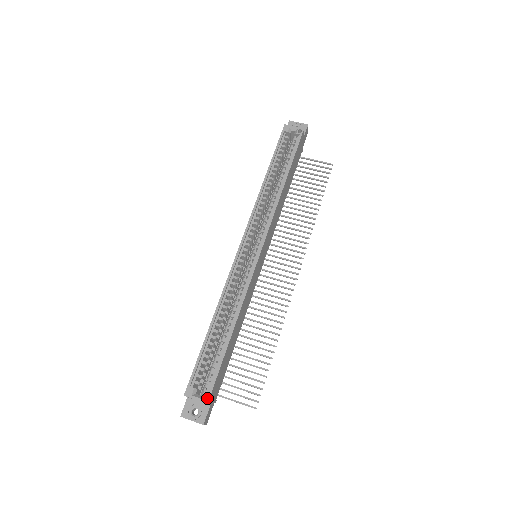
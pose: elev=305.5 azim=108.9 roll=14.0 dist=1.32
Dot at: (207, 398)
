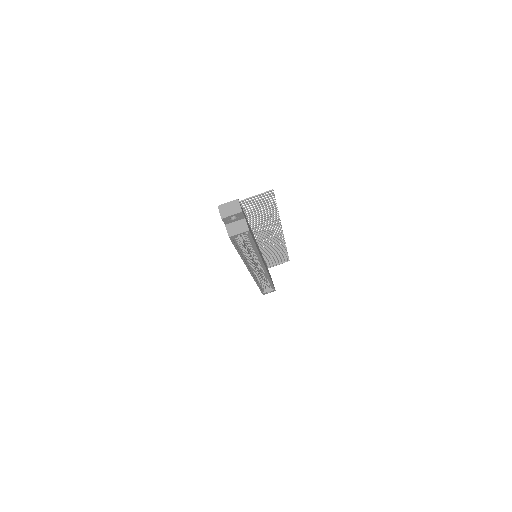
Dot at: occluded
